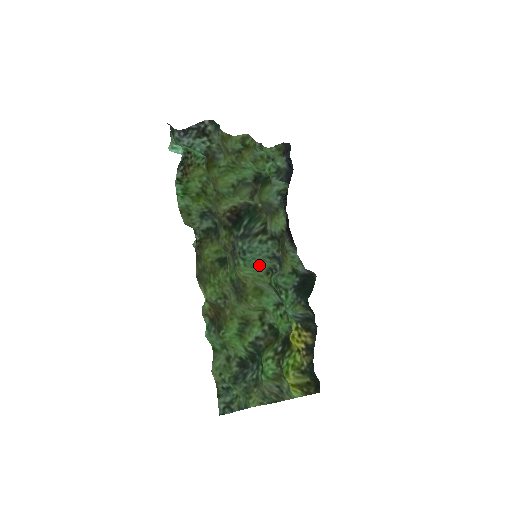
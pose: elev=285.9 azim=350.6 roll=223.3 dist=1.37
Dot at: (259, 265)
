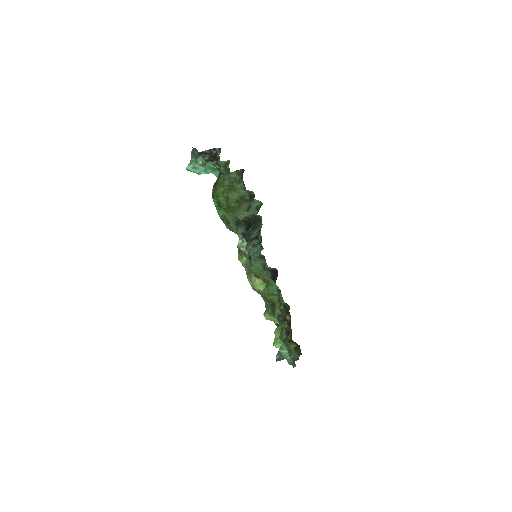
Dot at: (255, 263)
